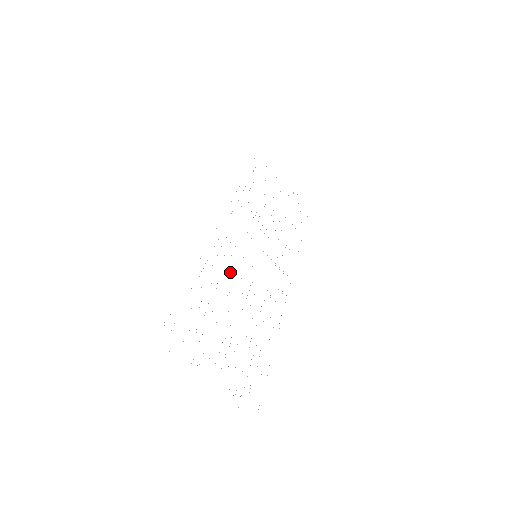
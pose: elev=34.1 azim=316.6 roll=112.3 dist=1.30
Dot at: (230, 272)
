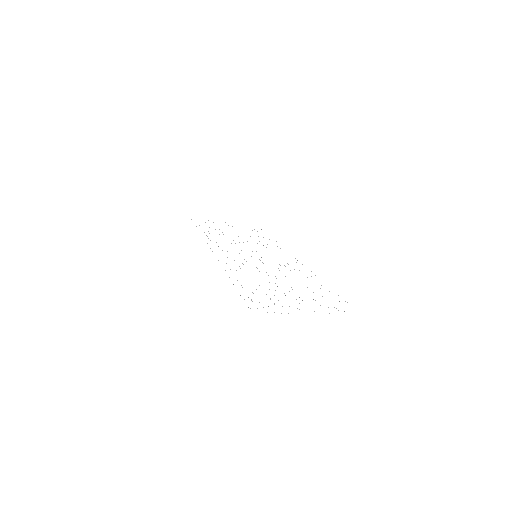
Dot at: occluded
